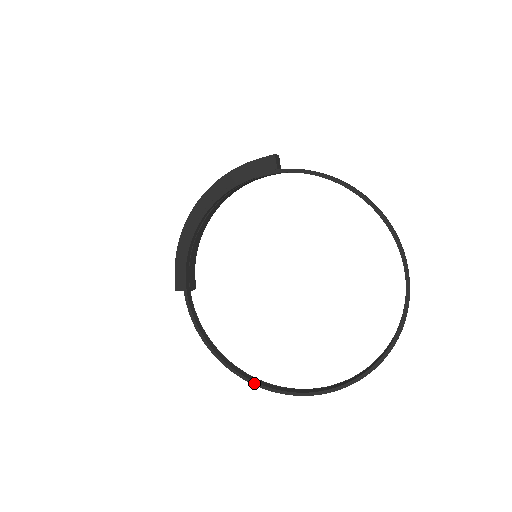
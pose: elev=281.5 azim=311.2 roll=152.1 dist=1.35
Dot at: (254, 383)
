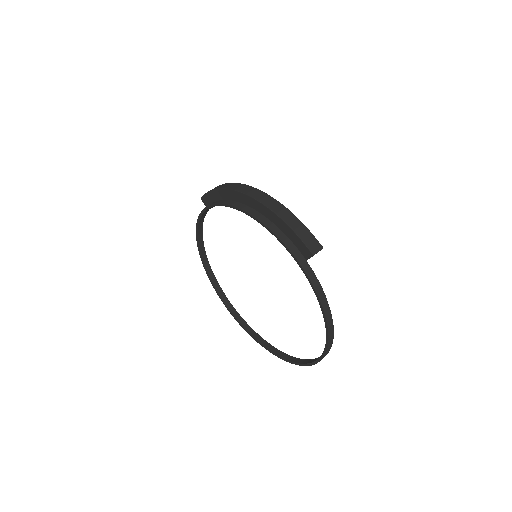
Dot at: (208, 276)
